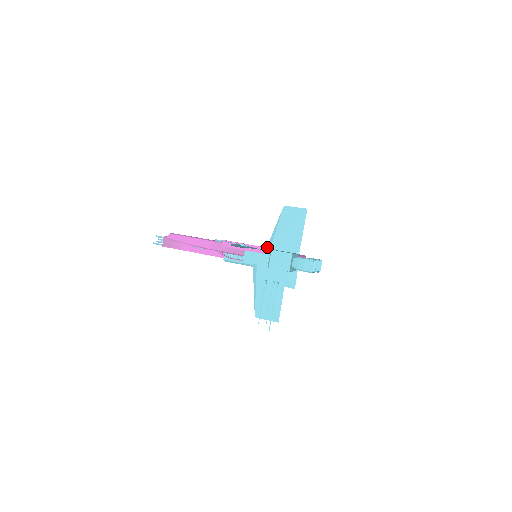
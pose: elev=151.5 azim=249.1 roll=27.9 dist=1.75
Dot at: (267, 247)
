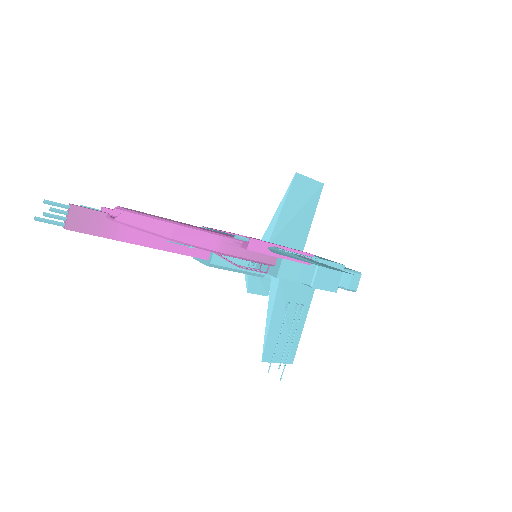
Dot at: (263, 238)
